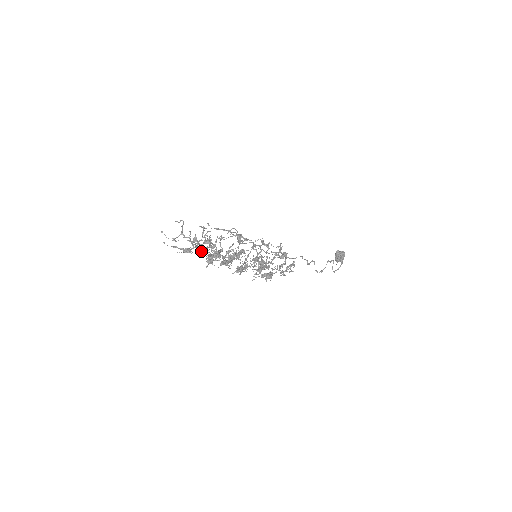
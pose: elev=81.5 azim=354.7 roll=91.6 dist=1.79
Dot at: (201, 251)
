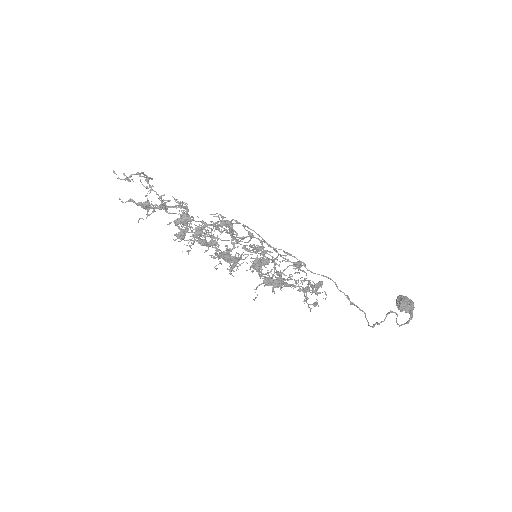
Dot at: (170, 222)
